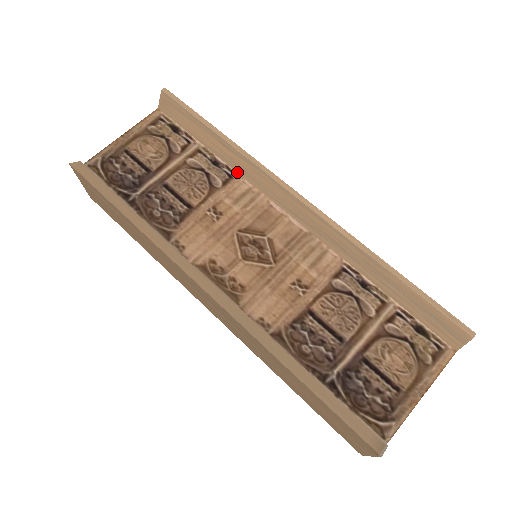
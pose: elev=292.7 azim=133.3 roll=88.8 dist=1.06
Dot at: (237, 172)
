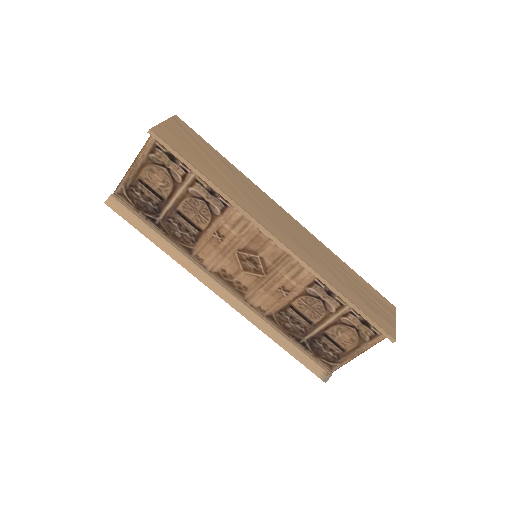
Dot at: occluded
